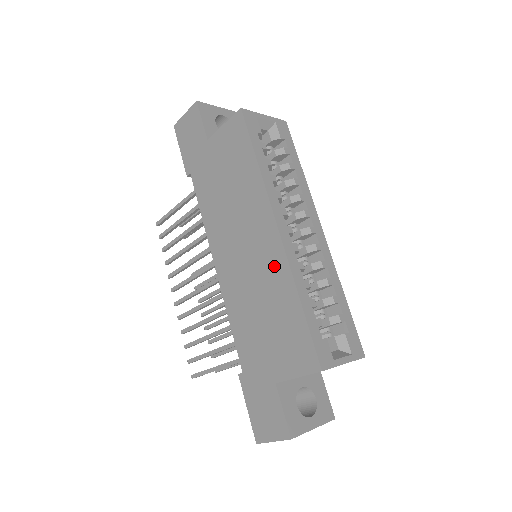
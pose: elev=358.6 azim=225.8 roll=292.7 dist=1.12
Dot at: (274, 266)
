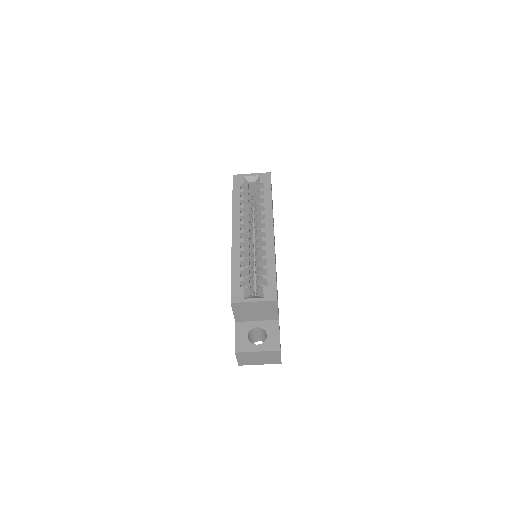
Dot at: occluded
